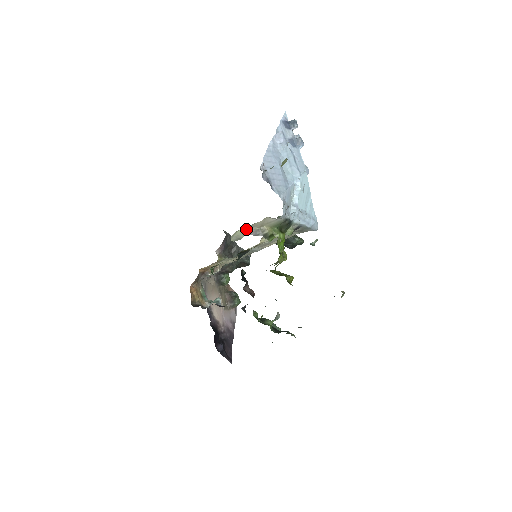
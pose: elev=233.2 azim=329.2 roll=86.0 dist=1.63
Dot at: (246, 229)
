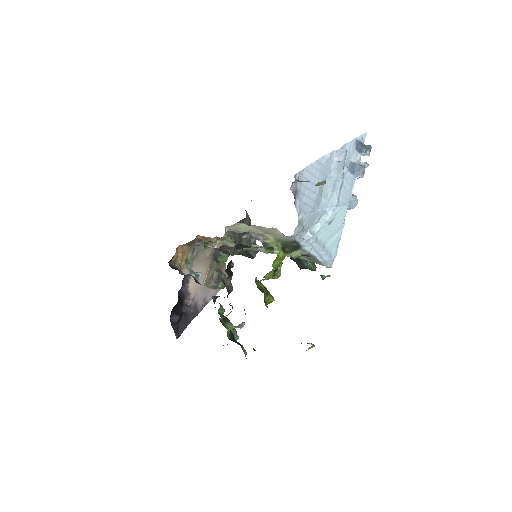
Dot at: (250, 226)
